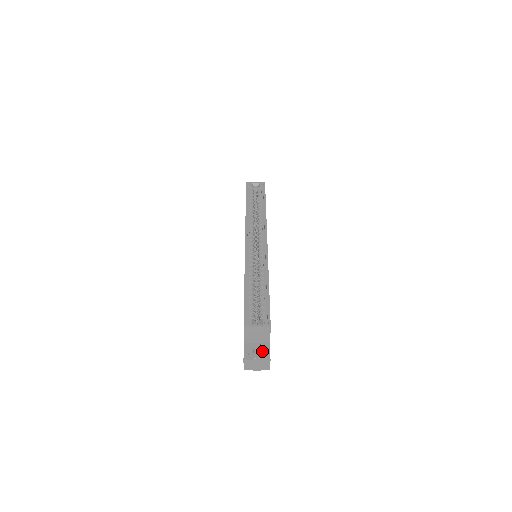
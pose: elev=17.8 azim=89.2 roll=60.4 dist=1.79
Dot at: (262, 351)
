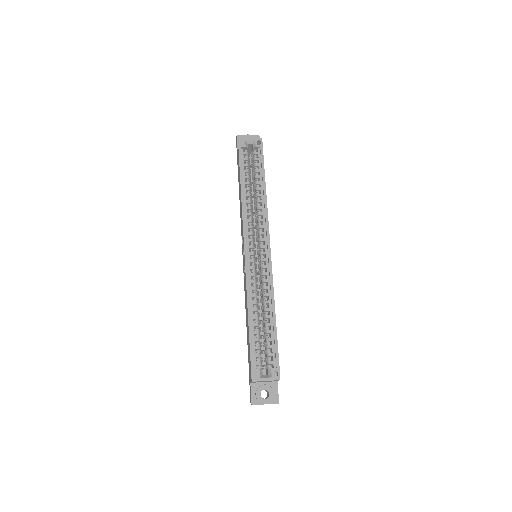
Dot at: (270, 394)
